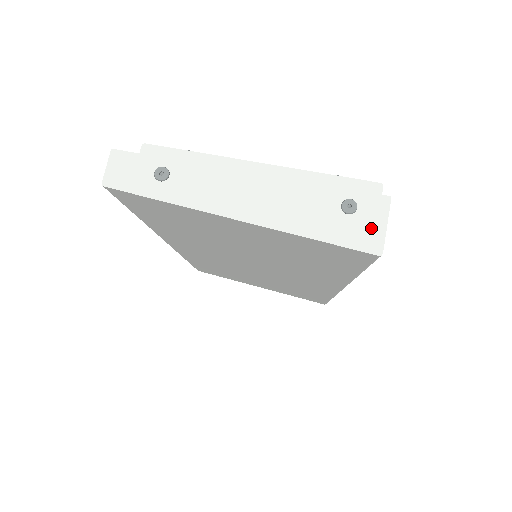
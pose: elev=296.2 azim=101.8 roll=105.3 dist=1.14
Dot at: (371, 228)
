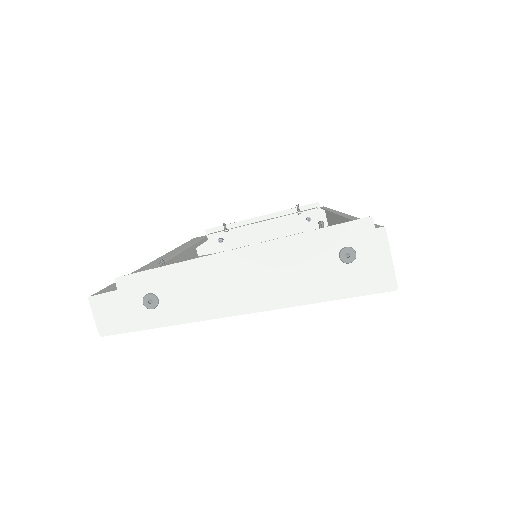
Dot at: (377, 267)
